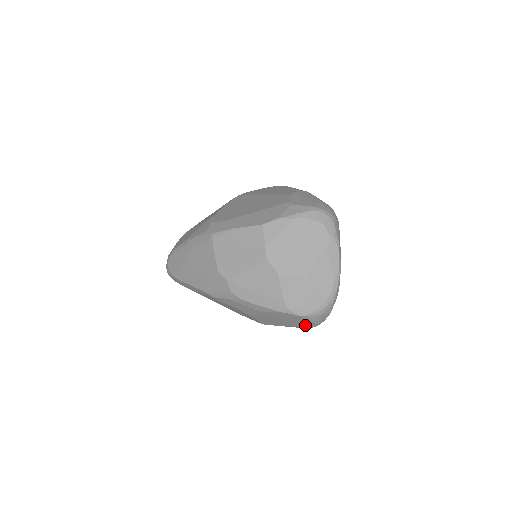
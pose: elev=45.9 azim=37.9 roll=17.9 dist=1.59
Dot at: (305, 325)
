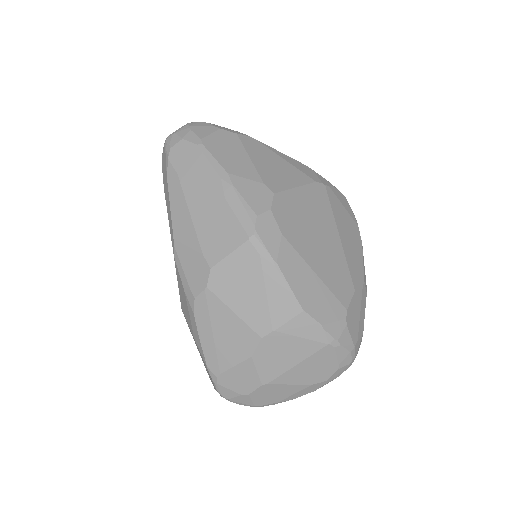
Dot at: occluded
